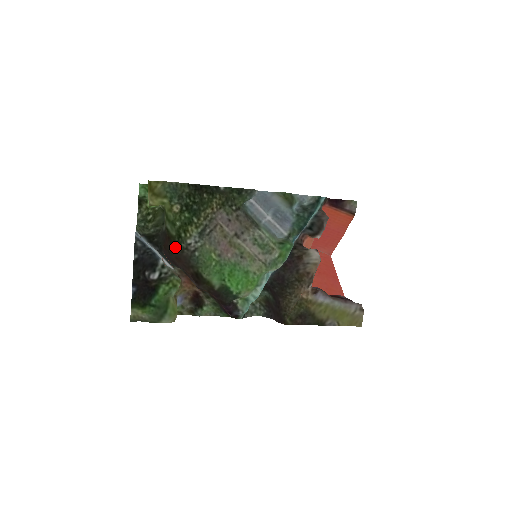
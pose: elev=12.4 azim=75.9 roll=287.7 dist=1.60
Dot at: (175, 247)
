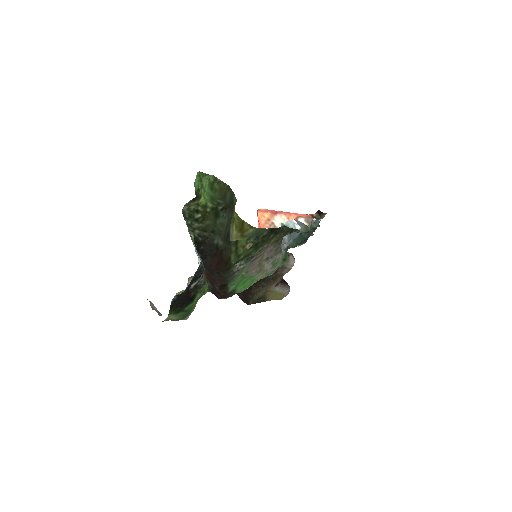
Dot at: (227, 271)
